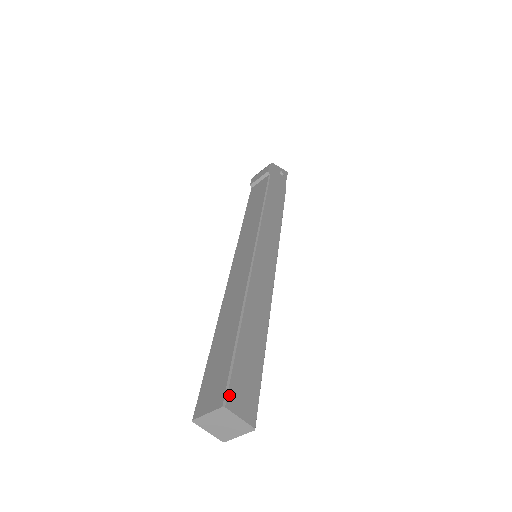
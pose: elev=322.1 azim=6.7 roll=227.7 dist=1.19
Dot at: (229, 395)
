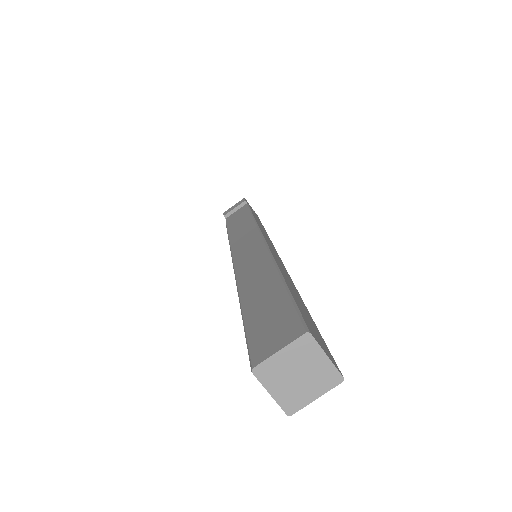
Dot at: (307, 325)
